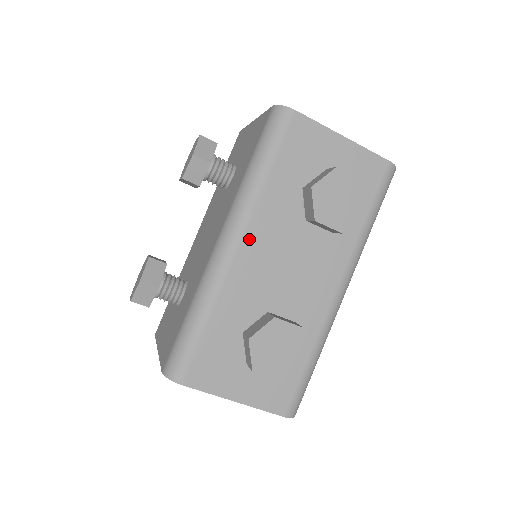
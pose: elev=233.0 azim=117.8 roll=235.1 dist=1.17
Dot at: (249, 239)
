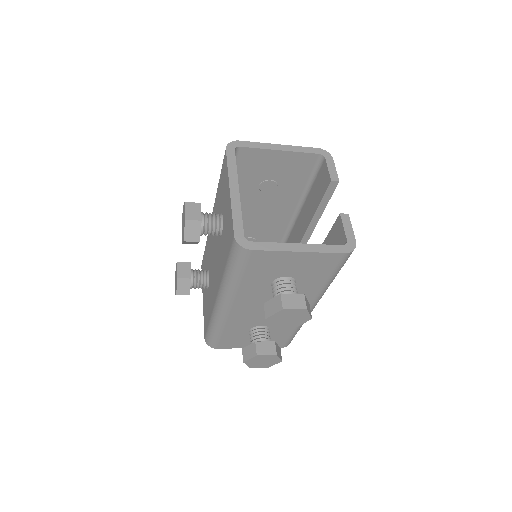
Dot at: (237, 305)
